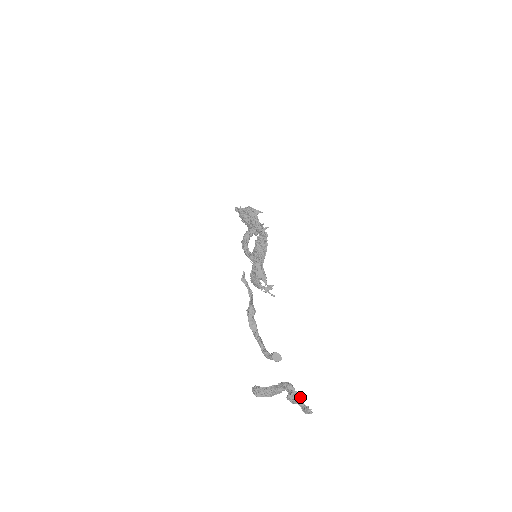
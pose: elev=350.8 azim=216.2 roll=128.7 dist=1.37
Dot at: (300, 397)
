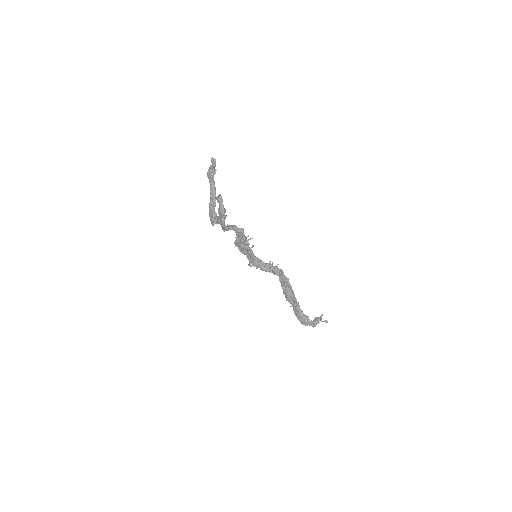
Dot at: (212, 168)
